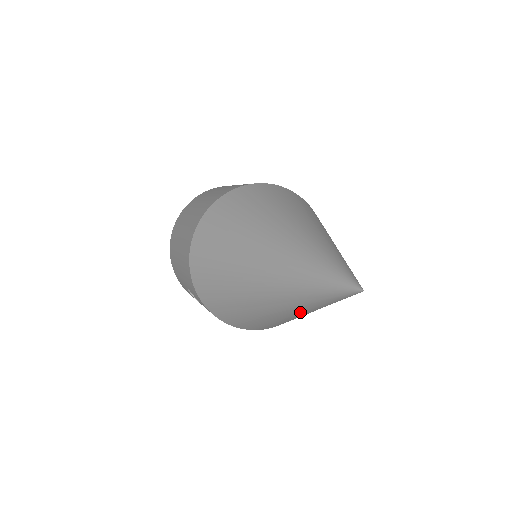
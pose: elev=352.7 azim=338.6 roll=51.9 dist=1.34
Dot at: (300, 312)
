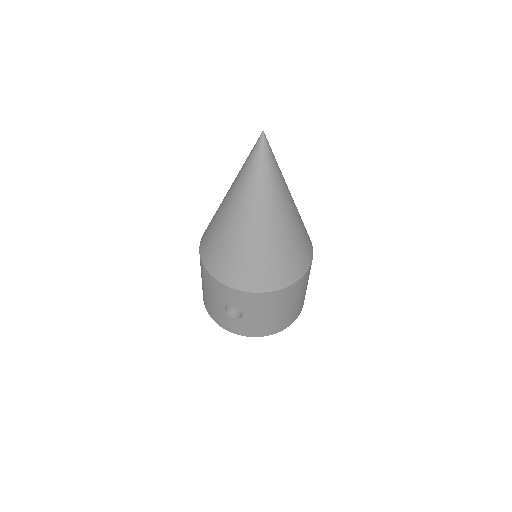
Dot at: (269, 207)
